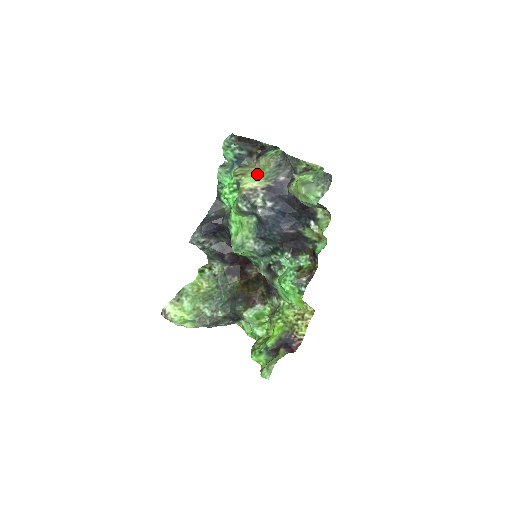
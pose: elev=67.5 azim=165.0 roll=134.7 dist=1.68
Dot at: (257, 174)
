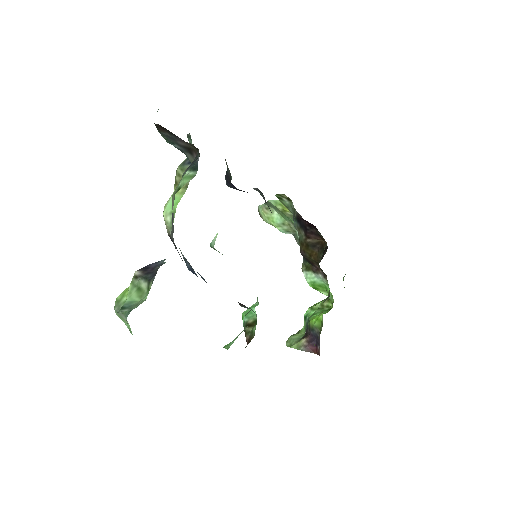
Dot at: (180, 198)
